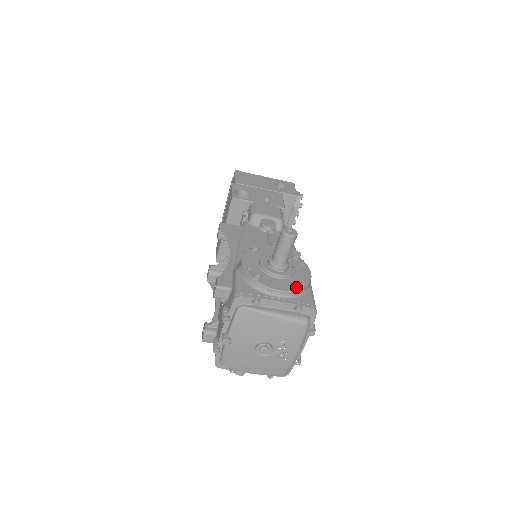
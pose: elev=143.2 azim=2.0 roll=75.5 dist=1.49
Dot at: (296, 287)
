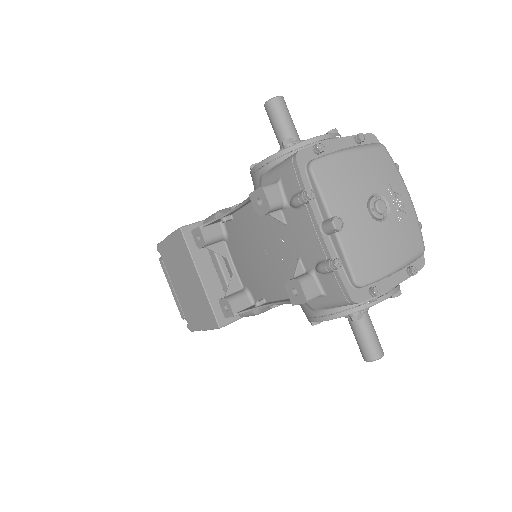
Dot at: occluded
